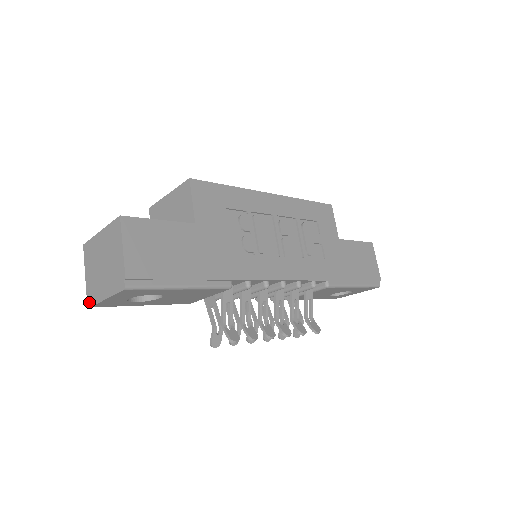
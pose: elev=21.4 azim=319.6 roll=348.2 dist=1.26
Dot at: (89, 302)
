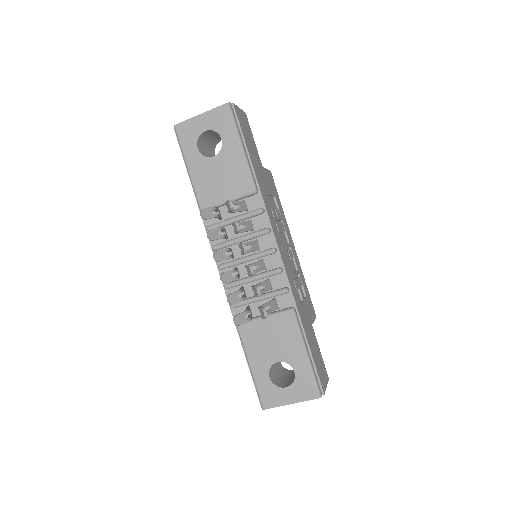
Dot at: (176, 125)
